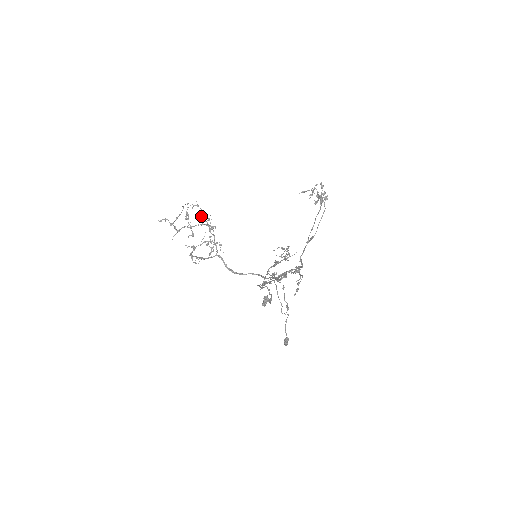
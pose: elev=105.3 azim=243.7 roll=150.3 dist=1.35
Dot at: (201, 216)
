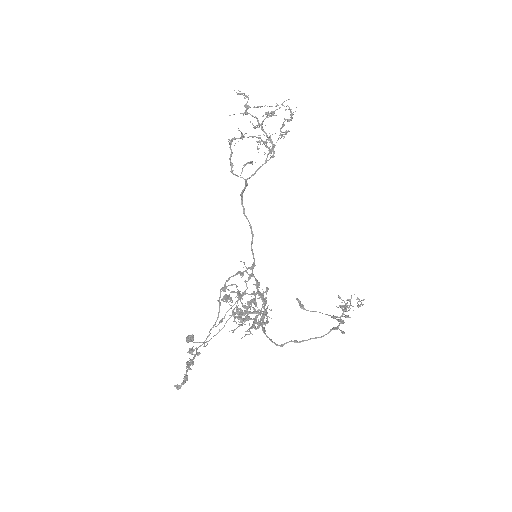
Dot at: (283, 124)
